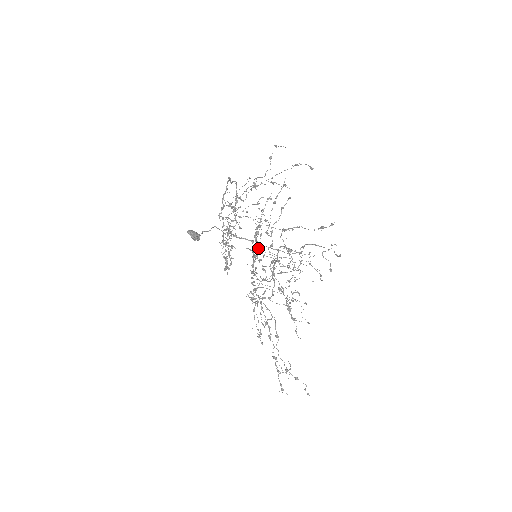
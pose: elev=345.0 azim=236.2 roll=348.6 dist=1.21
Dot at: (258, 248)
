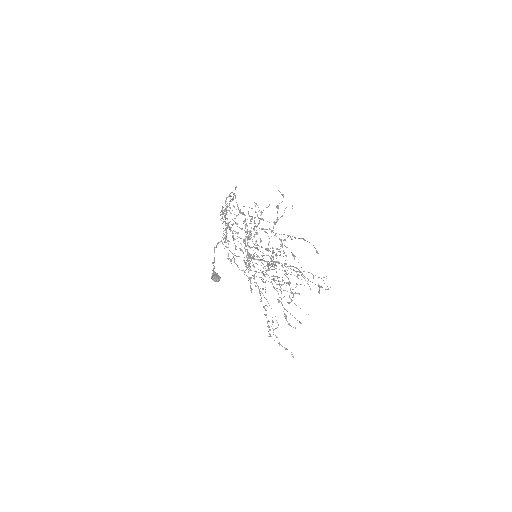
Dot at: occluded
